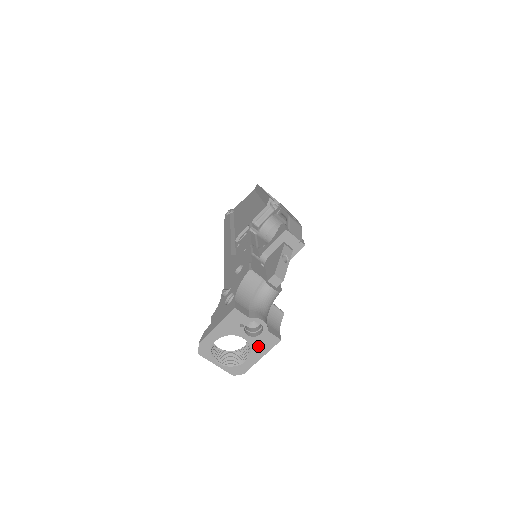
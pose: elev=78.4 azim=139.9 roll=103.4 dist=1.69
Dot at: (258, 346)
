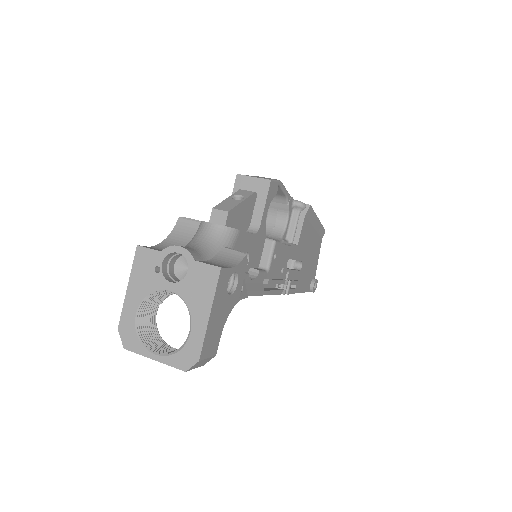
Dot at: (194, 295)
